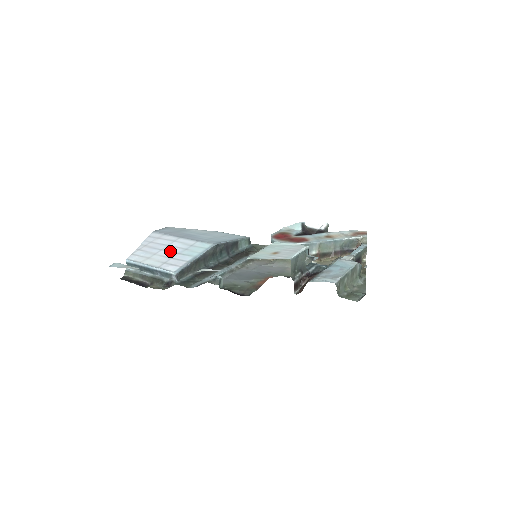
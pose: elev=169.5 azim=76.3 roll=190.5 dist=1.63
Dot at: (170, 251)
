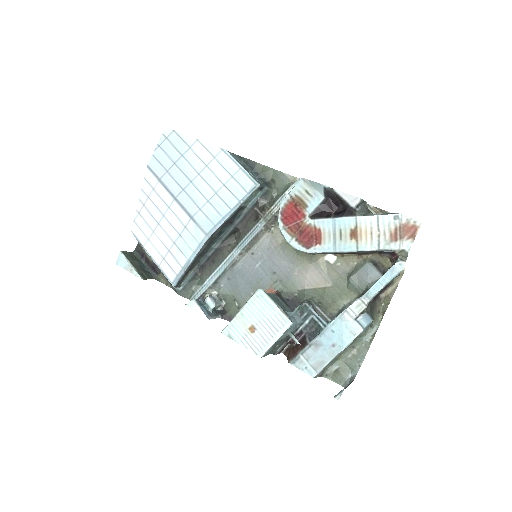
Dot at: (166, 233)
